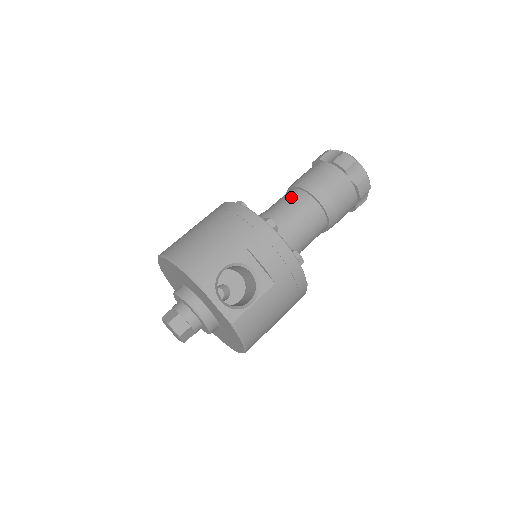
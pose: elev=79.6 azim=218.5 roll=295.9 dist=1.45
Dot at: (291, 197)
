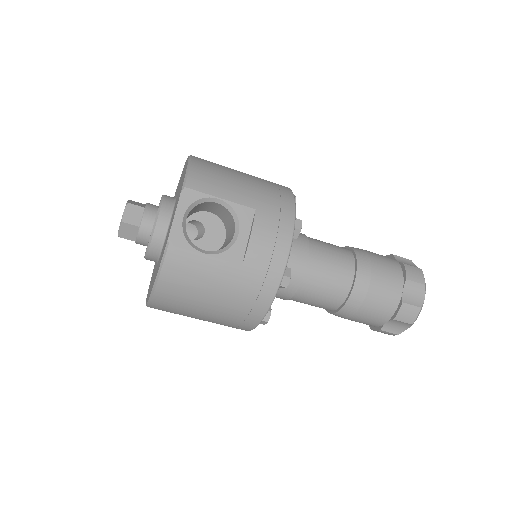
Dot at: (338, 247)
